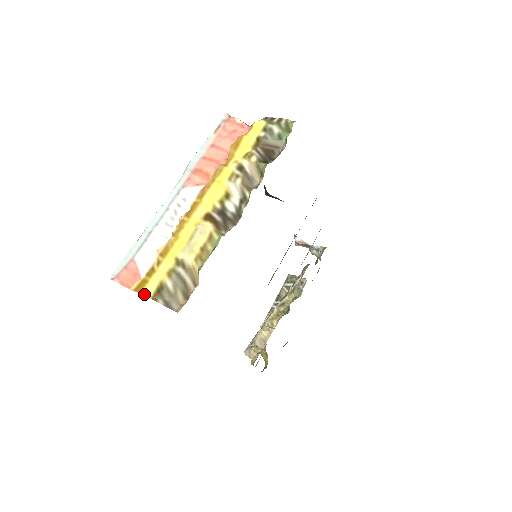
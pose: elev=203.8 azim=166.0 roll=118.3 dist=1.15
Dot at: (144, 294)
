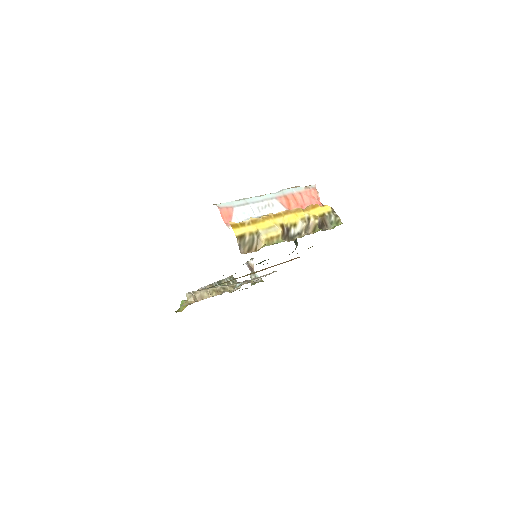
Dot at: (234, 231)
